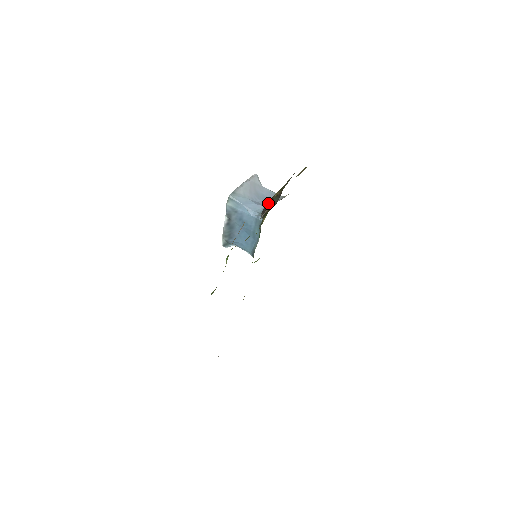
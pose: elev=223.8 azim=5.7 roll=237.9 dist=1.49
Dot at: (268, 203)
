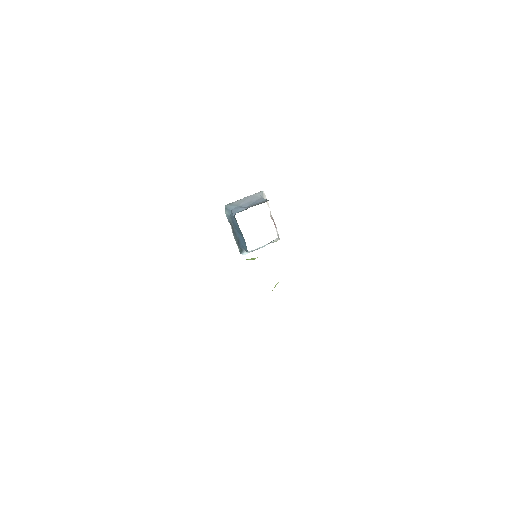
Dot at: occluded
